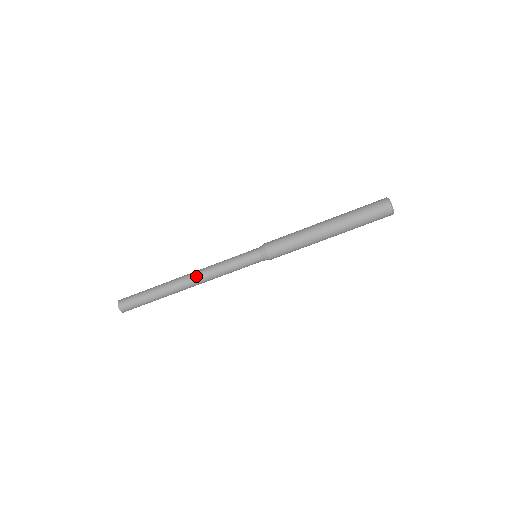
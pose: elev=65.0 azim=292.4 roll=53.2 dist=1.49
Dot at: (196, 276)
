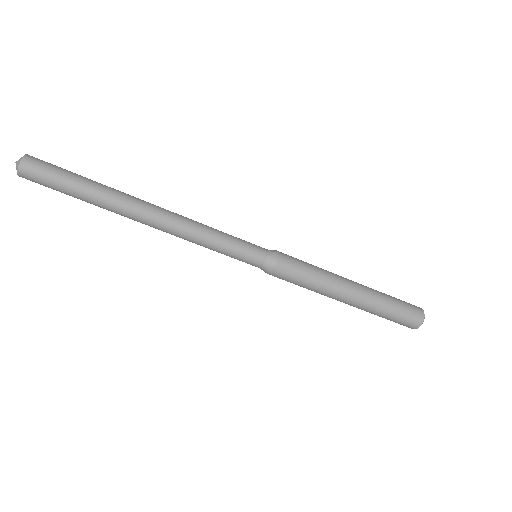
Dot at: (171, 215)
